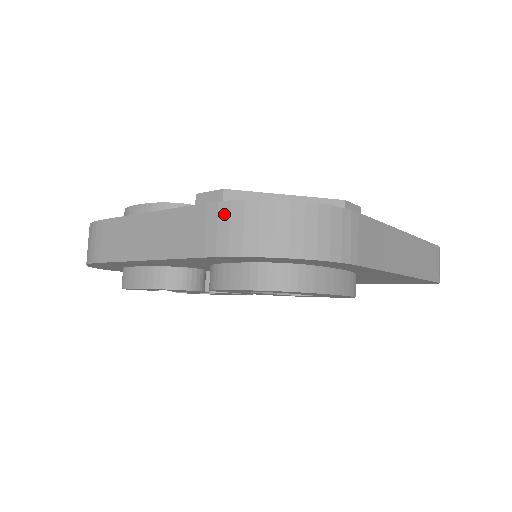
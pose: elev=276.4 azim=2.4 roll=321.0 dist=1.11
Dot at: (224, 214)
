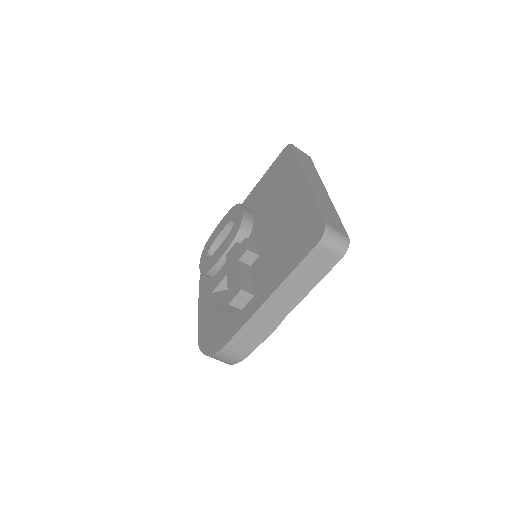
Dot at: occluded
